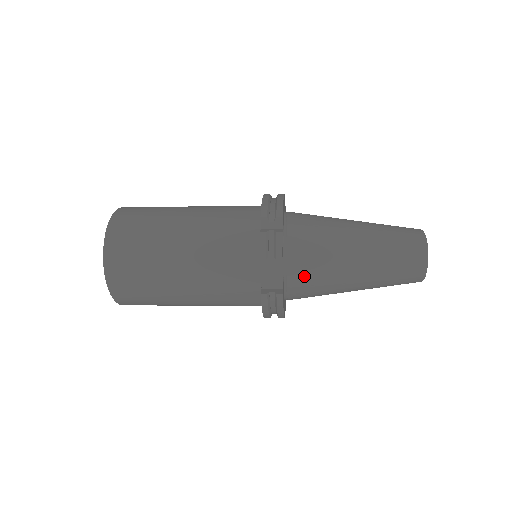
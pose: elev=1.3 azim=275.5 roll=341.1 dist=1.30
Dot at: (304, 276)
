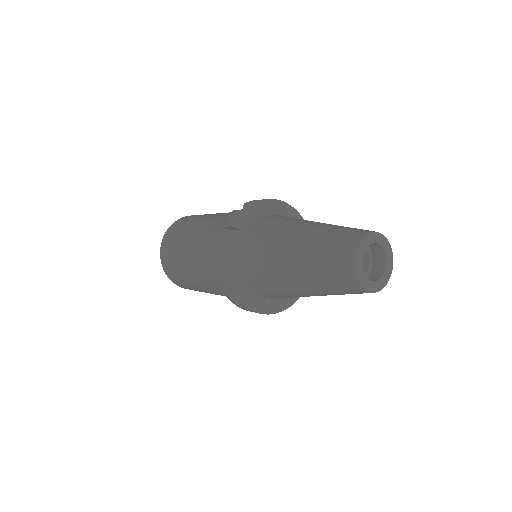
Dot at: (252, 253)
